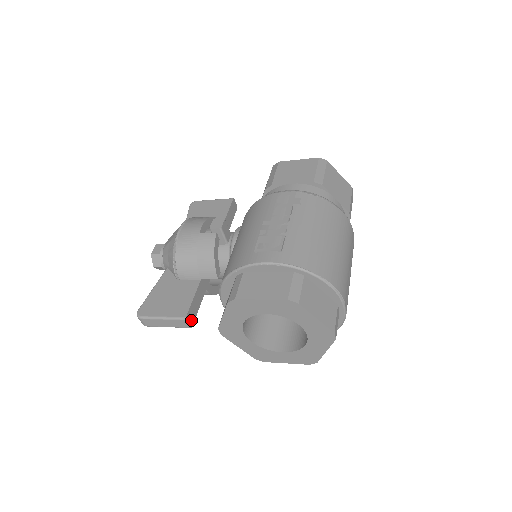
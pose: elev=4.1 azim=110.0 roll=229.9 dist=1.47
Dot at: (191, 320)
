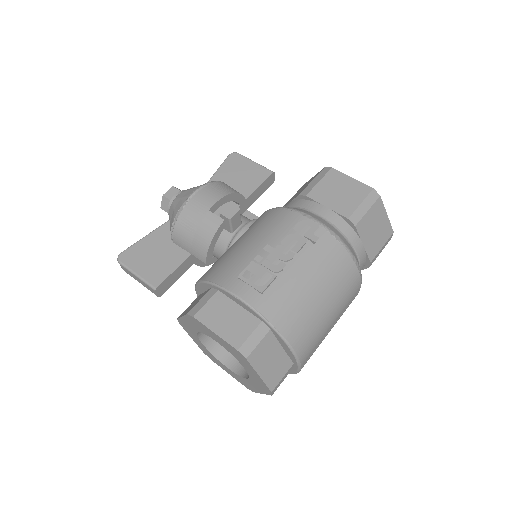
Dot at: (162, 290)
